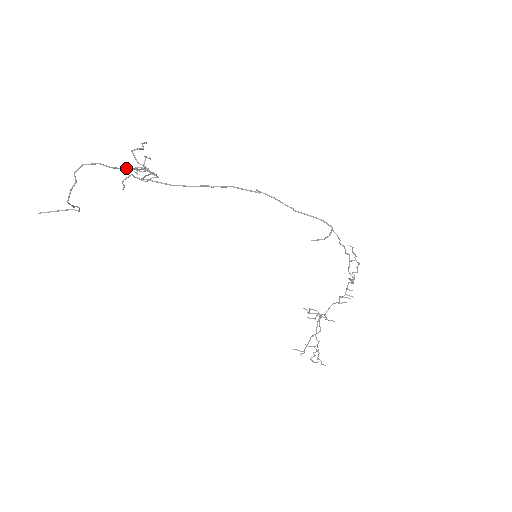
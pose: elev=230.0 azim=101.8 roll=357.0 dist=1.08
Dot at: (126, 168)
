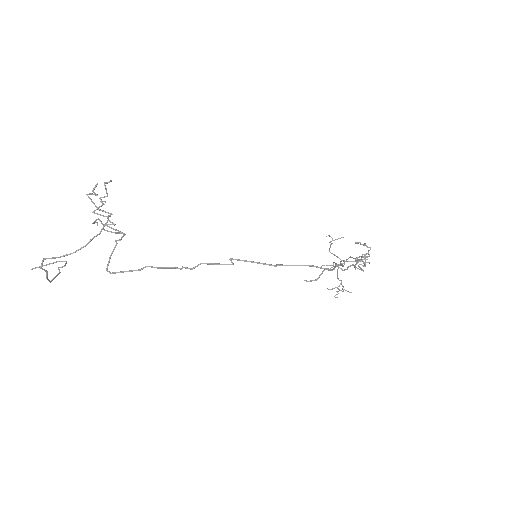
Dot at: (88, 243)
